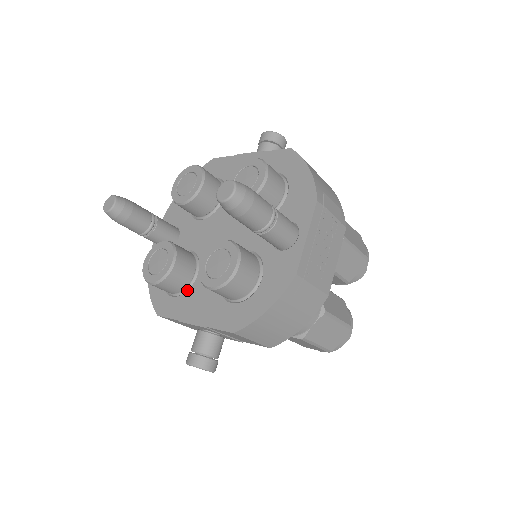
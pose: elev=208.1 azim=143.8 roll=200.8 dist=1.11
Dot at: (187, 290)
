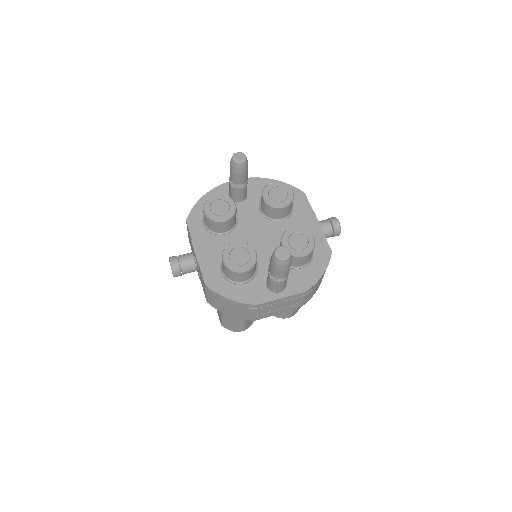
Dot at: (212, 233)
